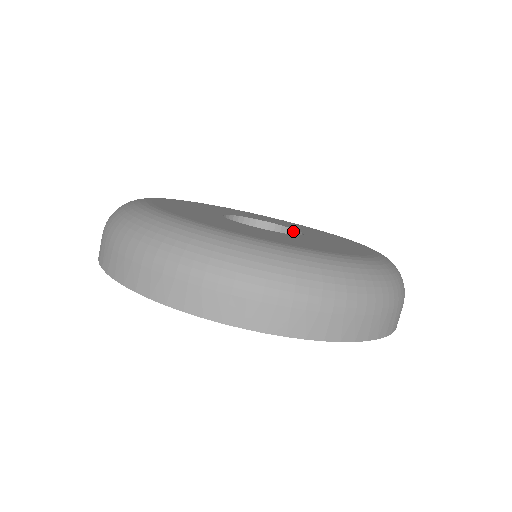
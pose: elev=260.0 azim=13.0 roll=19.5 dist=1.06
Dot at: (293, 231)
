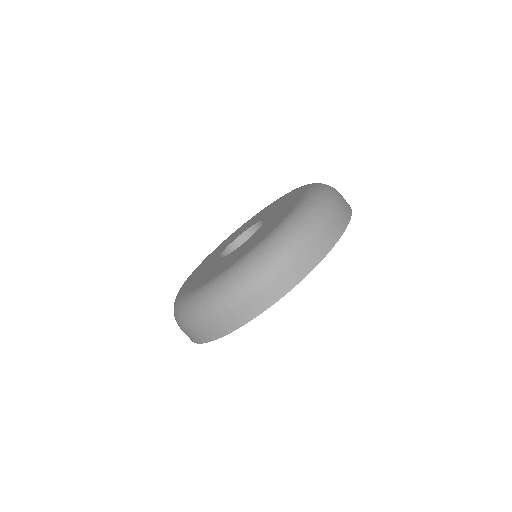
Dot at: (242, 235)
